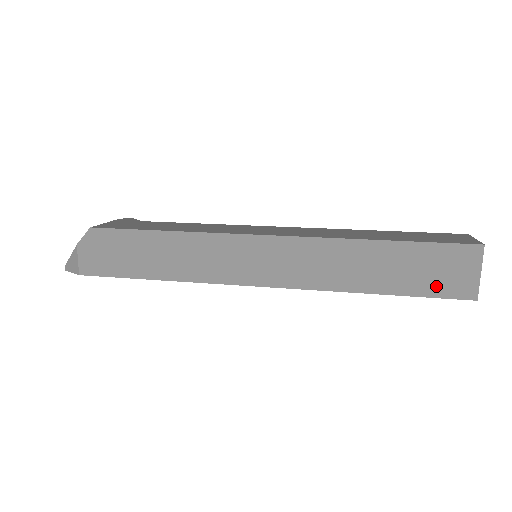
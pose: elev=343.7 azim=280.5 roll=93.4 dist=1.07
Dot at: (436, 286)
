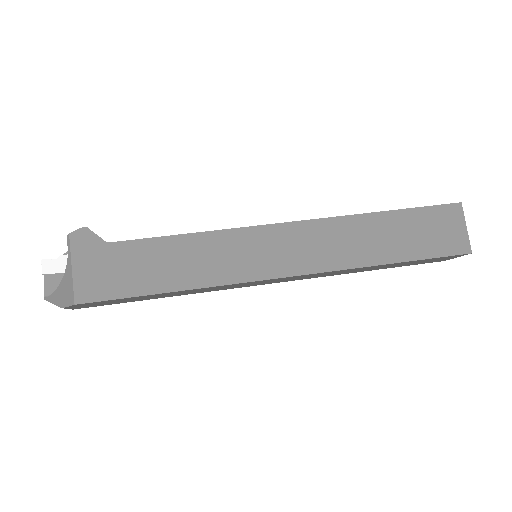
Dot at: occluded
